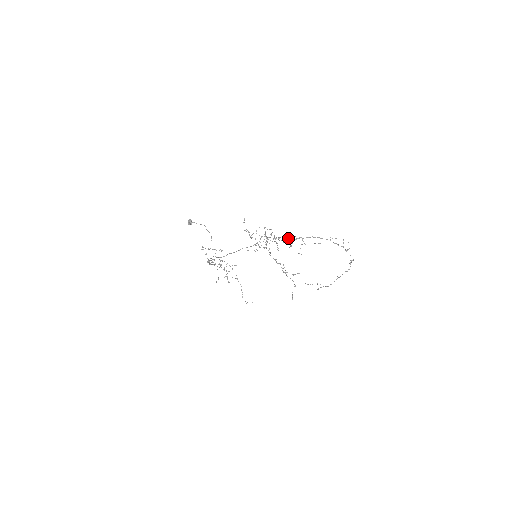
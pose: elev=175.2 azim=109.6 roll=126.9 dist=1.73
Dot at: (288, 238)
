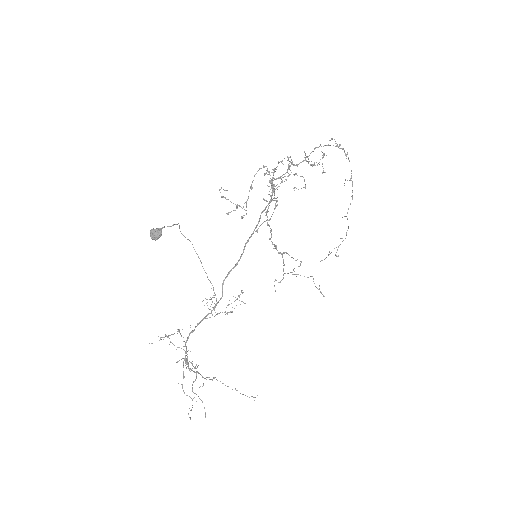
Dot at: (296, 164)
